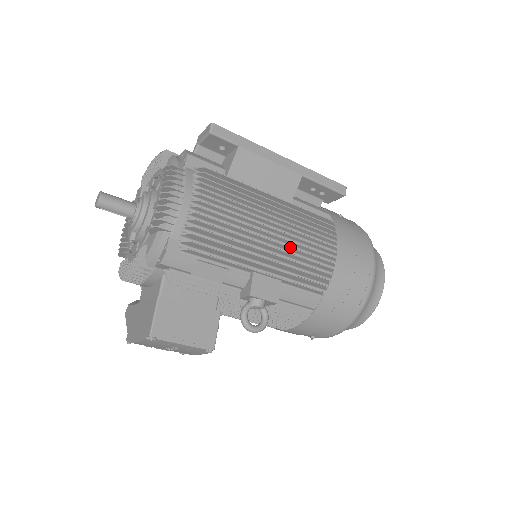
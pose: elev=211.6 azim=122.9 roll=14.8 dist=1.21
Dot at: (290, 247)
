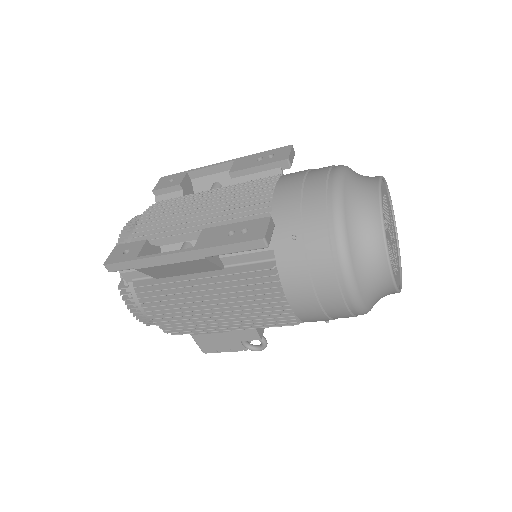
Dot at: (238, 314)
